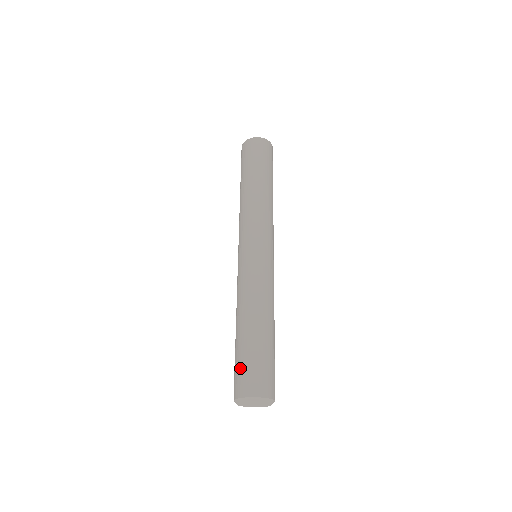
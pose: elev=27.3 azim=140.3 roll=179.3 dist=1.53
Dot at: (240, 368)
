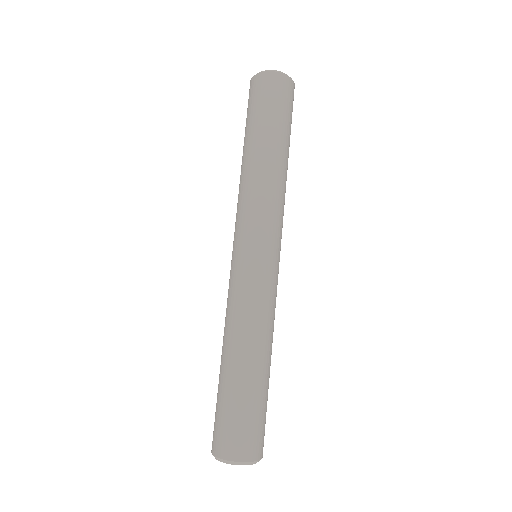
Dot at: (215, 415)
